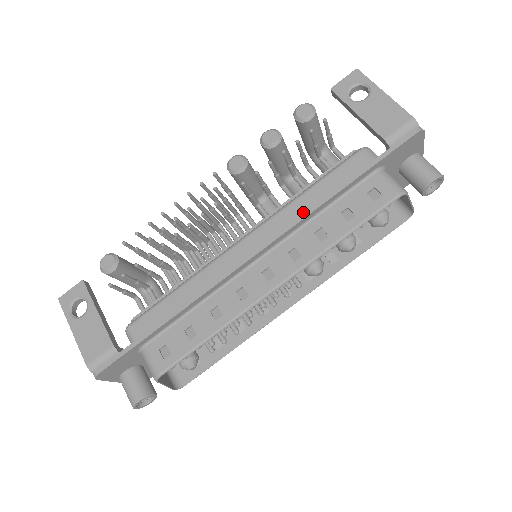
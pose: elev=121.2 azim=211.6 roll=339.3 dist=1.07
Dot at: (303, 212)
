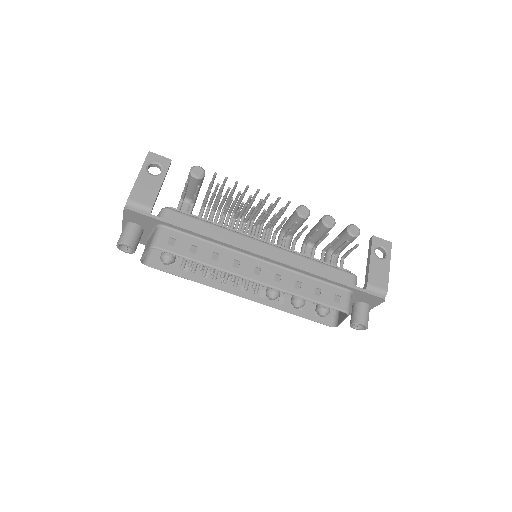
Dot at: (303, 267)
